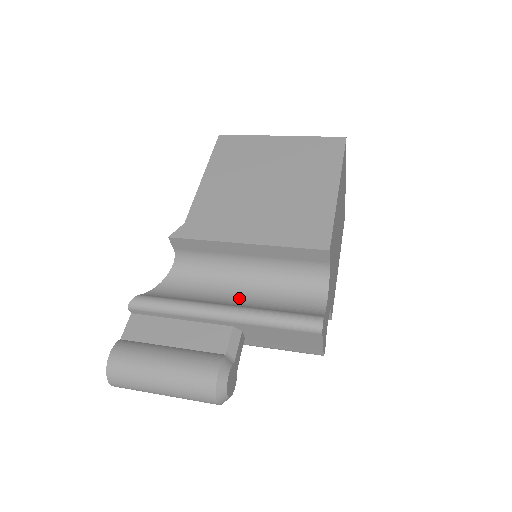
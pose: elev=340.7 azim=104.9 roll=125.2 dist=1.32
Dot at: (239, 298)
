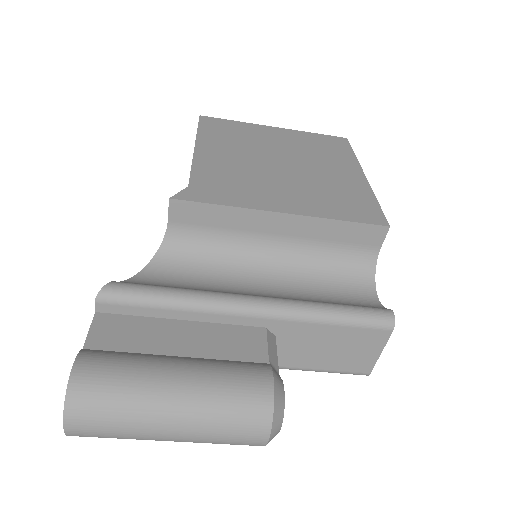
Dot at: (266, 292)
